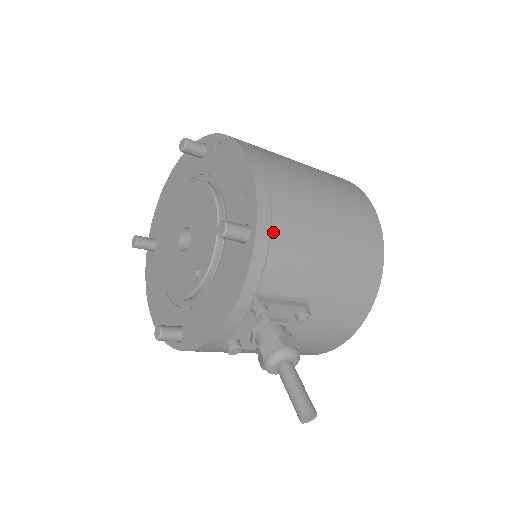
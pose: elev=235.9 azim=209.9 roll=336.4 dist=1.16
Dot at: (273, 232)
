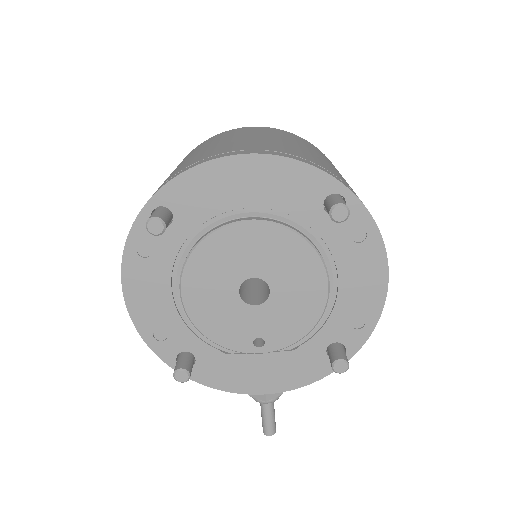
Dot at: occluded
